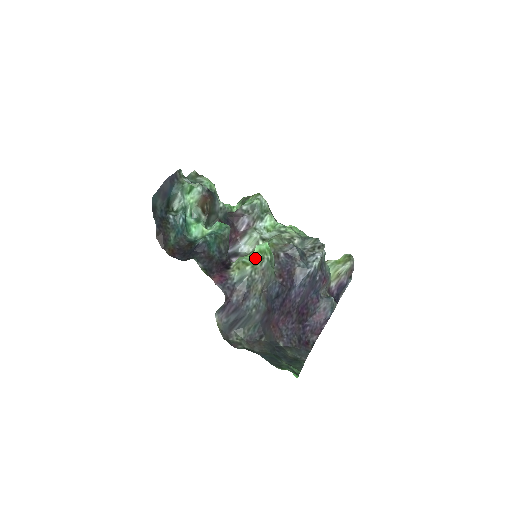
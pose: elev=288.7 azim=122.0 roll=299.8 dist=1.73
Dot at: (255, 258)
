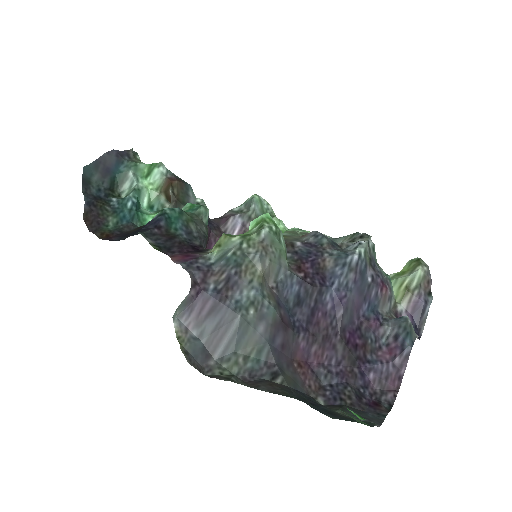
Dot at: (248, 232)
